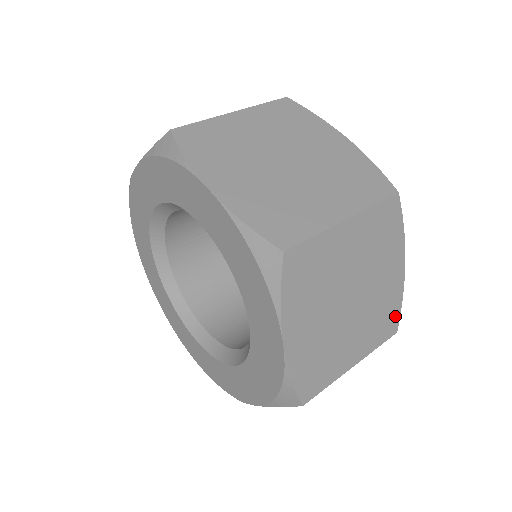
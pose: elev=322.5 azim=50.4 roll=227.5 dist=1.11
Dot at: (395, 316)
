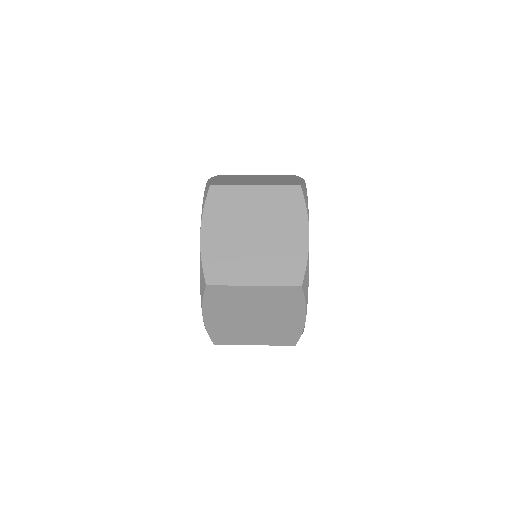
Dot at: (299, 271)
